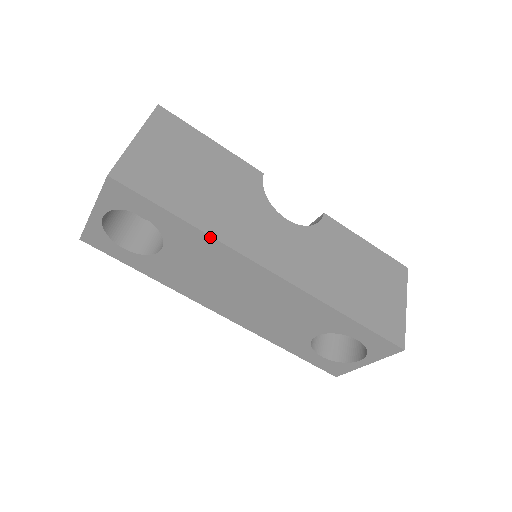
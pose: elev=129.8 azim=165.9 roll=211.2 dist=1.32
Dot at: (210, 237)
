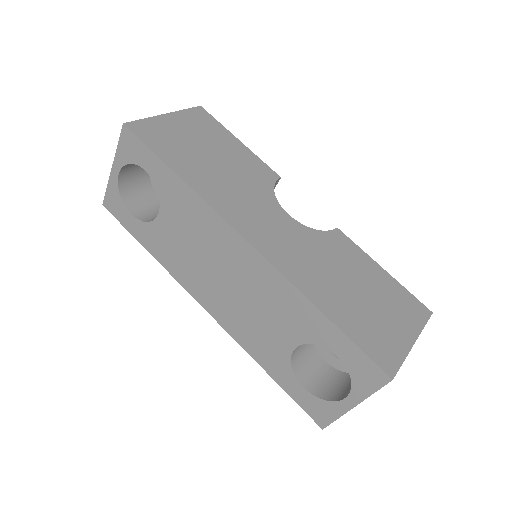
Dot at: (194, 193)
